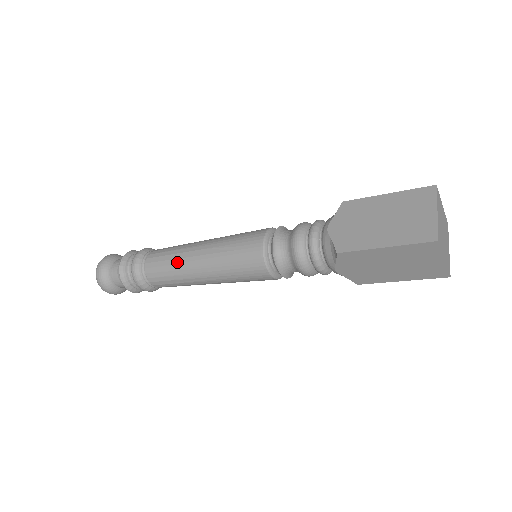
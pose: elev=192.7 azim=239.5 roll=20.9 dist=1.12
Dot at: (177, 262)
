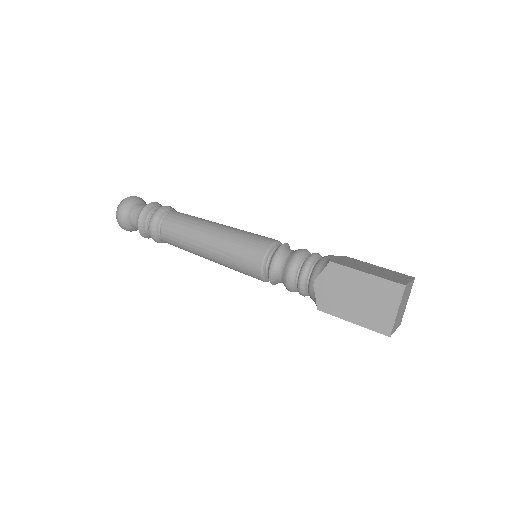
Dot at: (189, 246)
